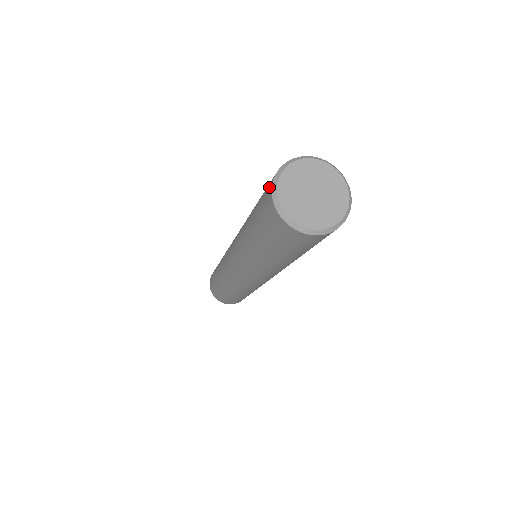
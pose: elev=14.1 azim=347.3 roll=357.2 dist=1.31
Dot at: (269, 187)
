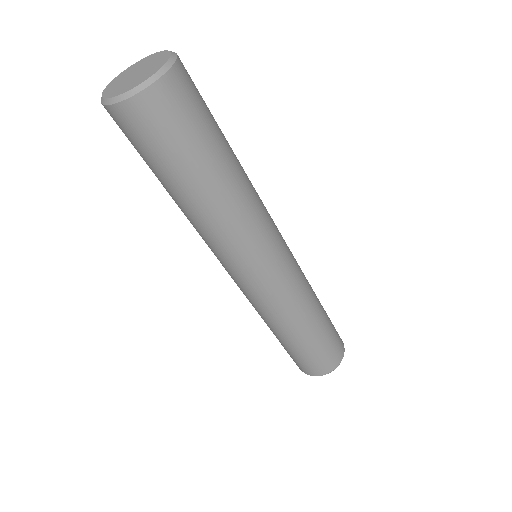
Dot at: occluded
